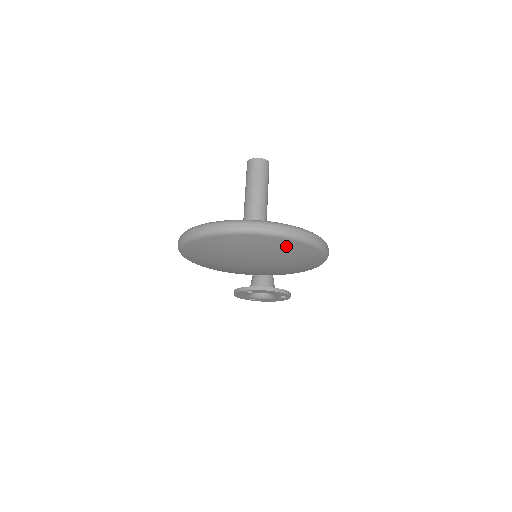
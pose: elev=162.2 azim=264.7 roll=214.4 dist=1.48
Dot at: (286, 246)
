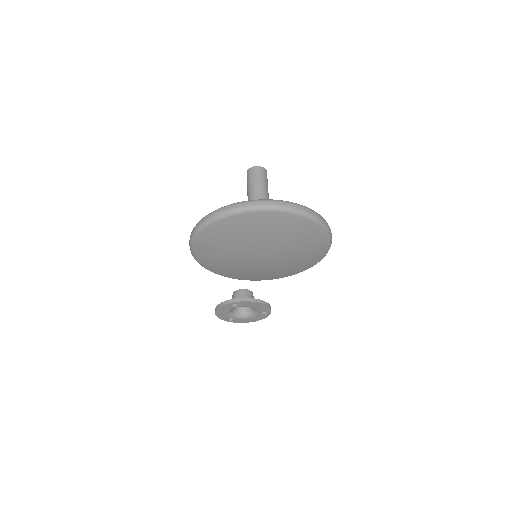
Dot at: (303, 229)
